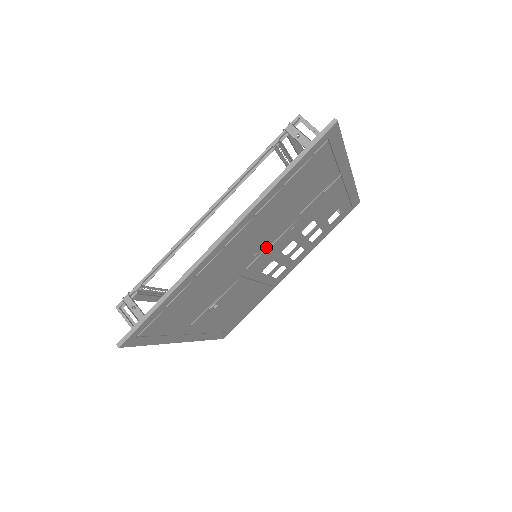
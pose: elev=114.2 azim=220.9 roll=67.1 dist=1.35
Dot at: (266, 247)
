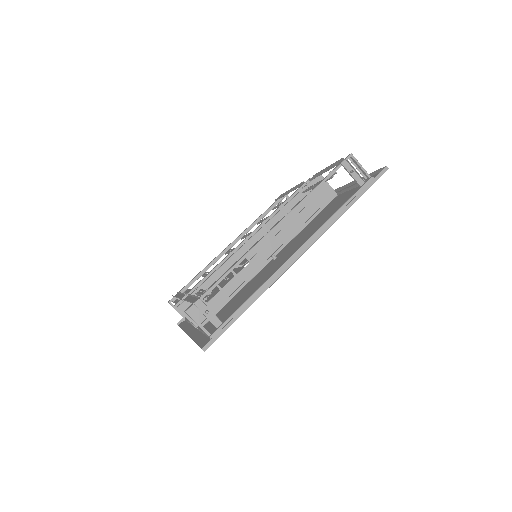
Dot at: (280, 252)
